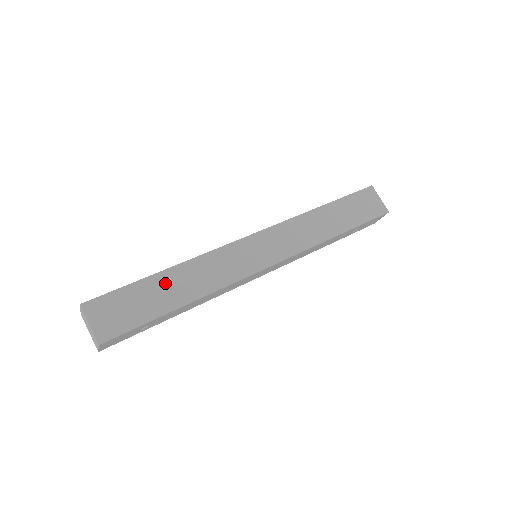
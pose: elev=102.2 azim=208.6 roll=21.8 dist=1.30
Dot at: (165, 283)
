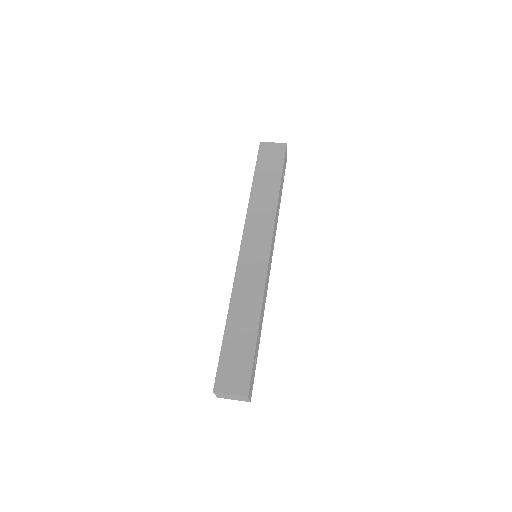
Dot at: (235, 328)
